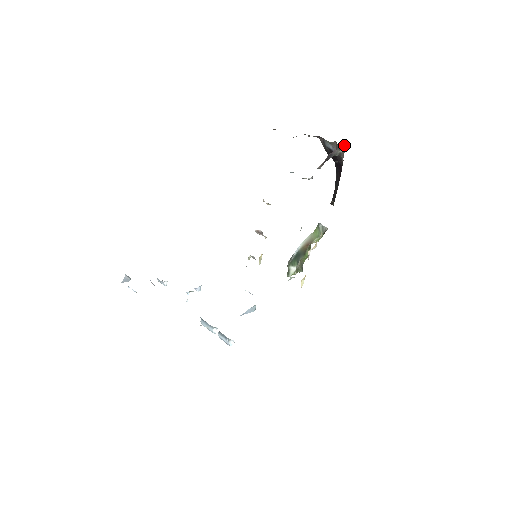
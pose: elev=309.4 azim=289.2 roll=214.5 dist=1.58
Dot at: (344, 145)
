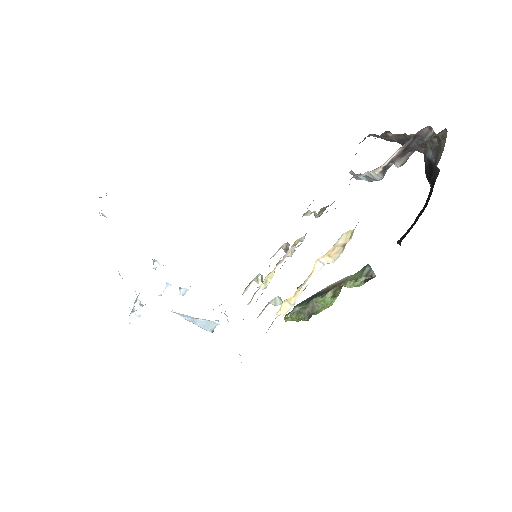
Dot at: (445, 135)
